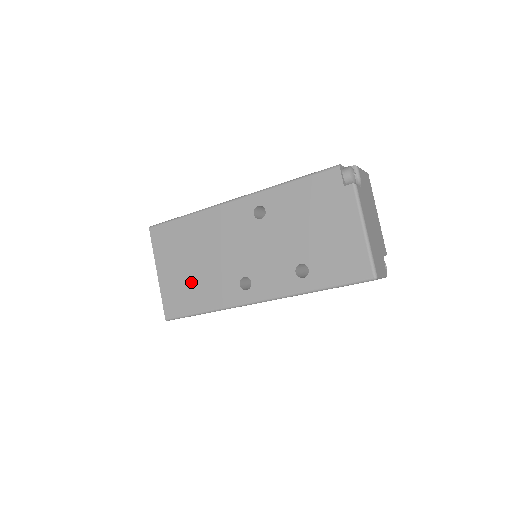
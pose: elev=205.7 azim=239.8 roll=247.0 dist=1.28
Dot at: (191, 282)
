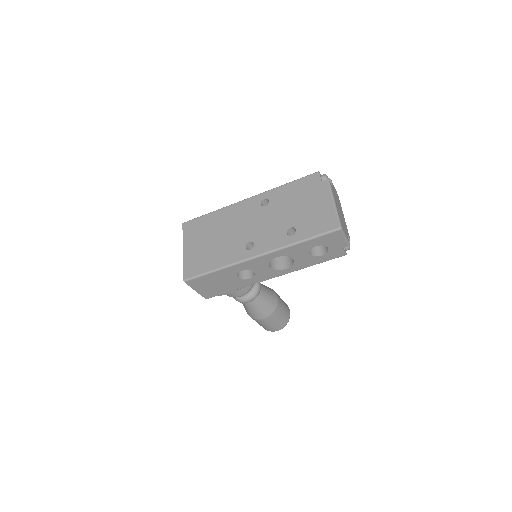
Dot at: (209, 252)
